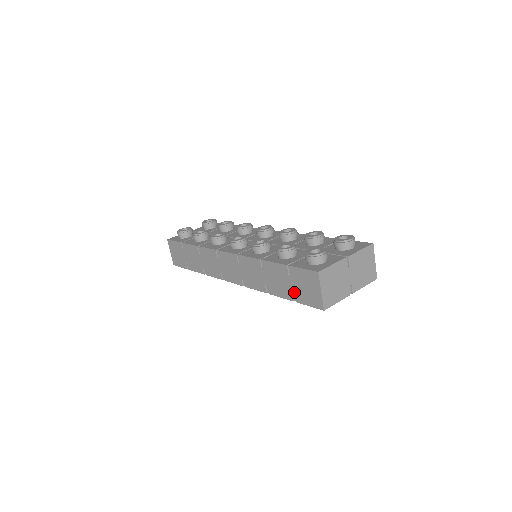
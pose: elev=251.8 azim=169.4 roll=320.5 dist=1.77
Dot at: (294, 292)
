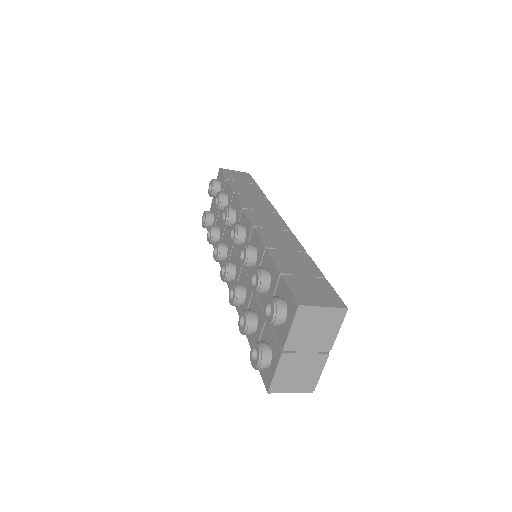
Dot at: occluded
